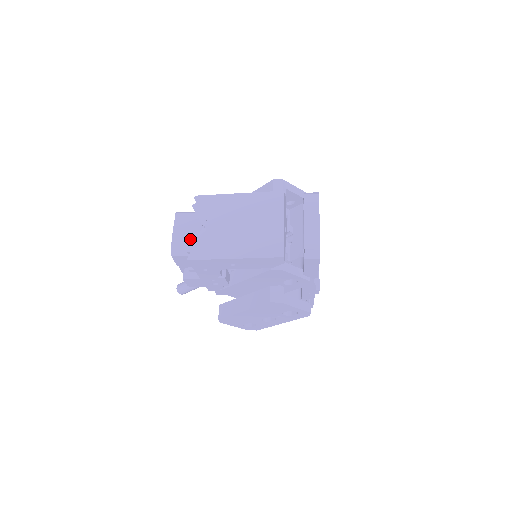
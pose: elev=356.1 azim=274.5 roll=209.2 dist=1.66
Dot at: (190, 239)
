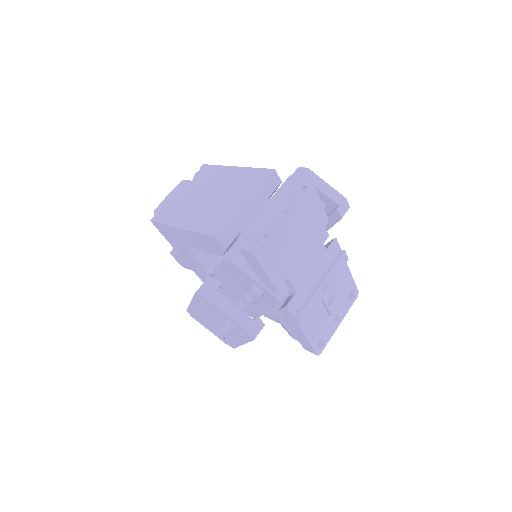
Dot at: occluded
